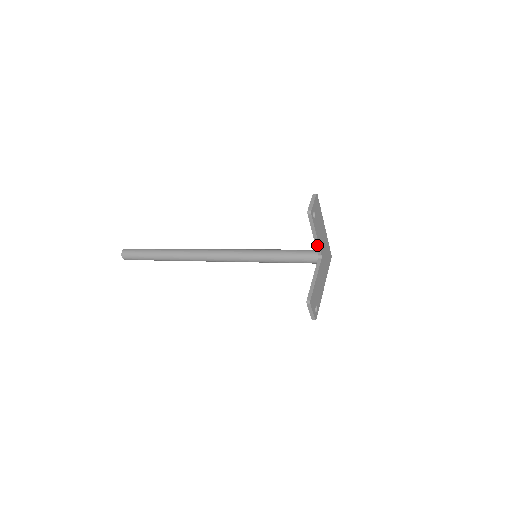
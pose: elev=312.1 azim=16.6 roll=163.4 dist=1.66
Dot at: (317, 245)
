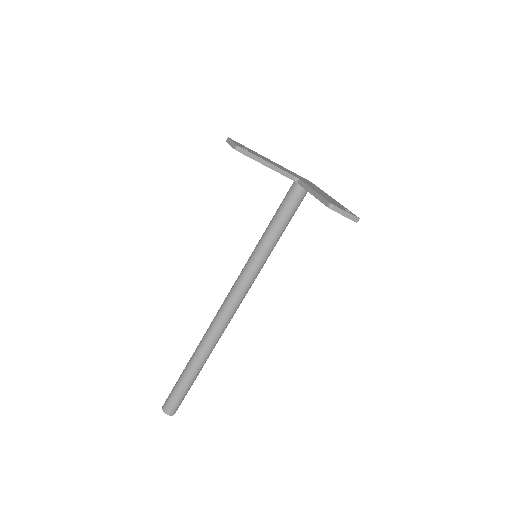
Dot at: (281, 172)
